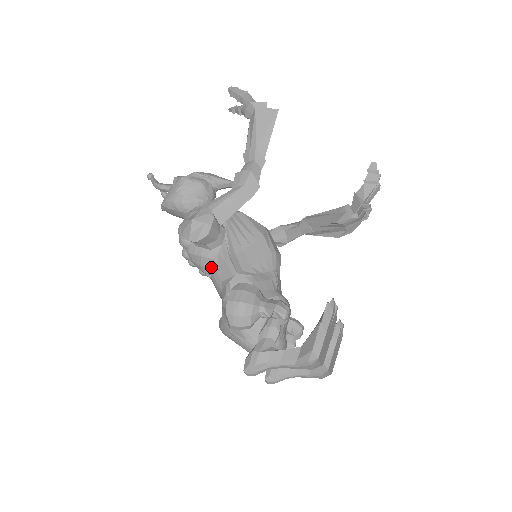
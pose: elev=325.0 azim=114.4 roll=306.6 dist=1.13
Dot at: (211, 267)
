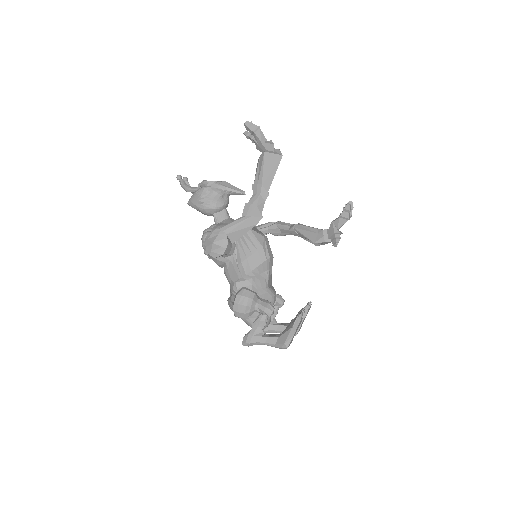
Dot at: (224, 266)
